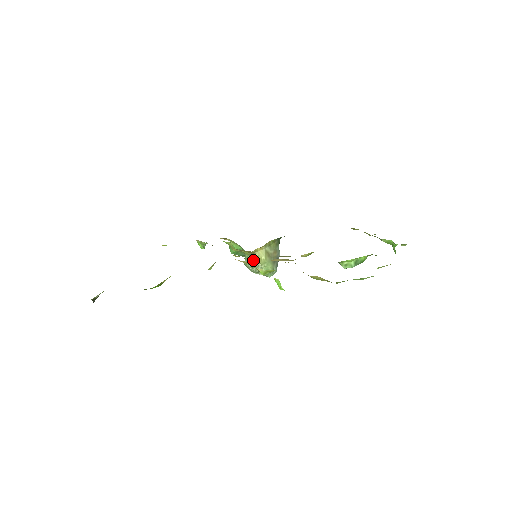
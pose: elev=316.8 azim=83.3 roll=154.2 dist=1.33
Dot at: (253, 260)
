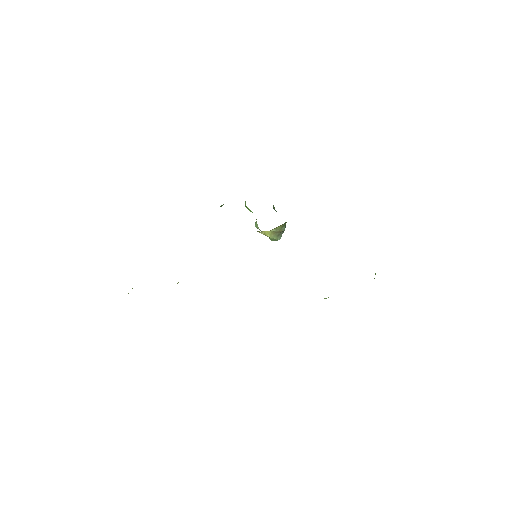
Dot at: occluded
